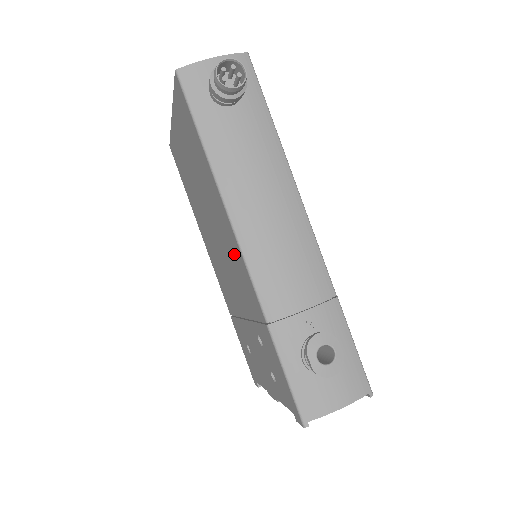
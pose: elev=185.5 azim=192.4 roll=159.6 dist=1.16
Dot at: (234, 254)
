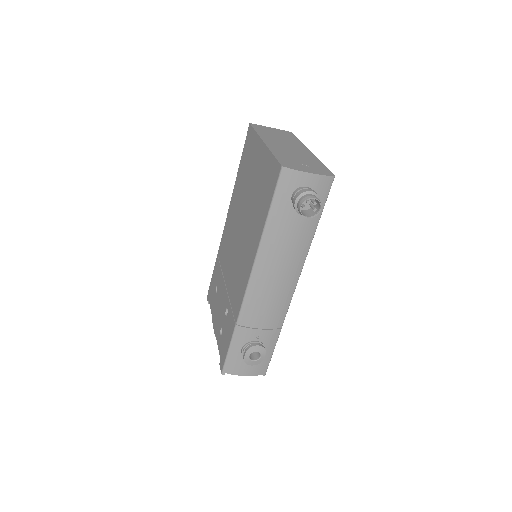
Dot at: (243, 272)
